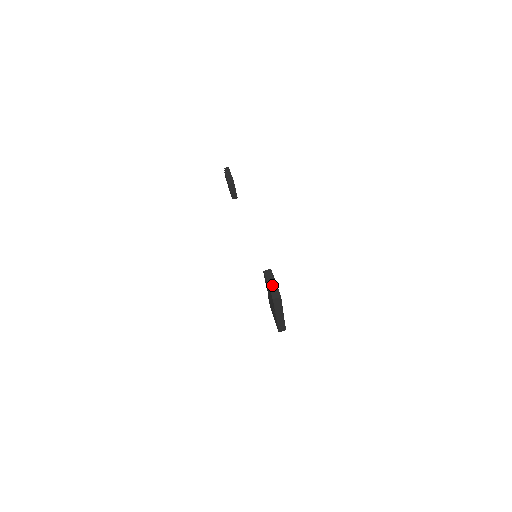
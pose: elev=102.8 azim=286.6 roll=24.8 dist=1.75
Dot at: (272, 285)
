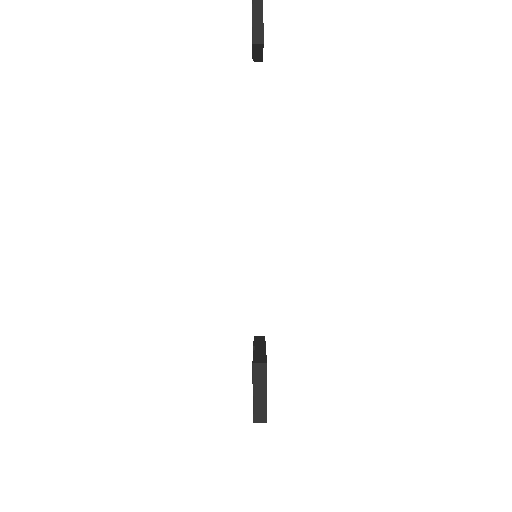
Dot at: (259, 396)
